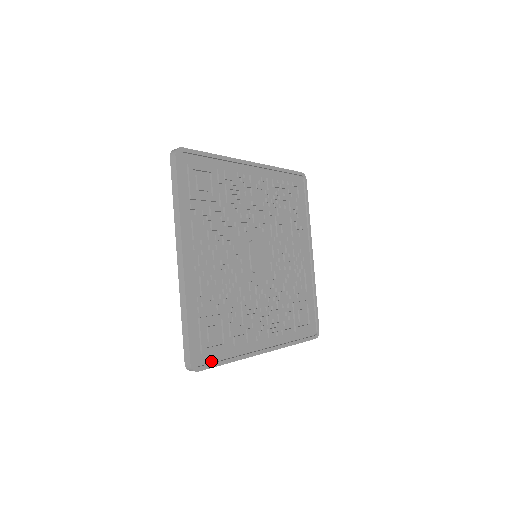
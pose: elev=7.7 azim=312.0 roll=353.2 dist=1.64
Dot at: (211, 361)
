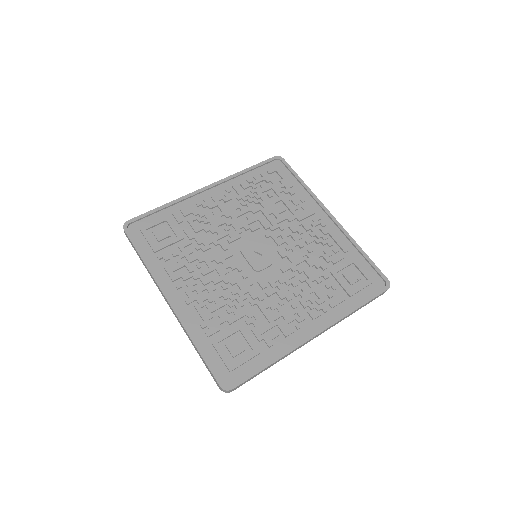
Dot at: (246, 373)
